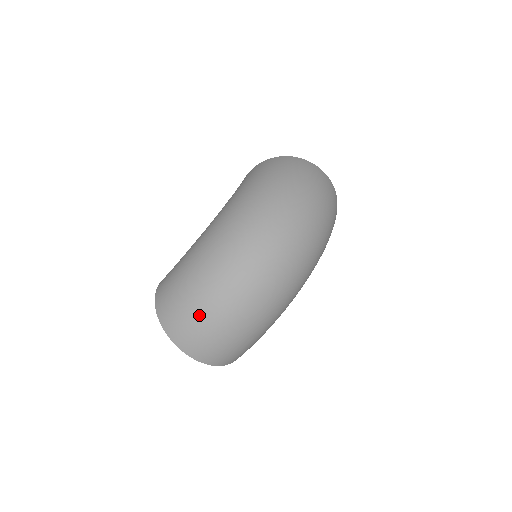
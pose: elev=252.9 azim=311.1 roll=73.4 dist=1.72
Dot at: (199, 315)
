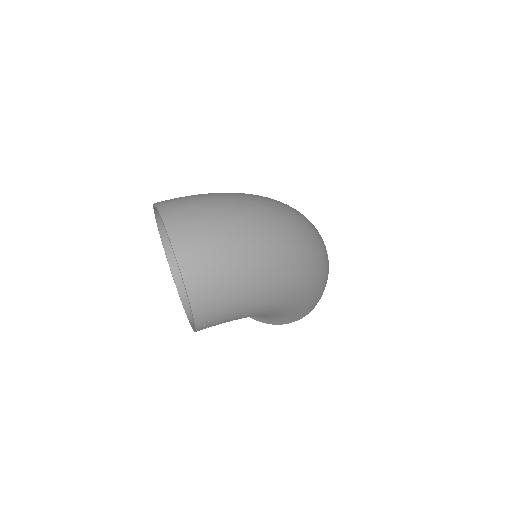
Dot at: (214, 210)
